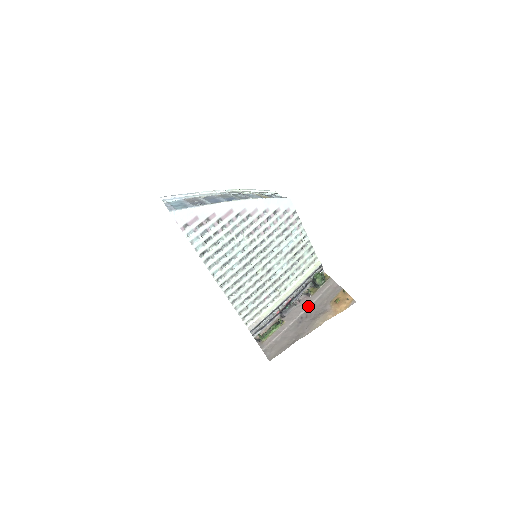
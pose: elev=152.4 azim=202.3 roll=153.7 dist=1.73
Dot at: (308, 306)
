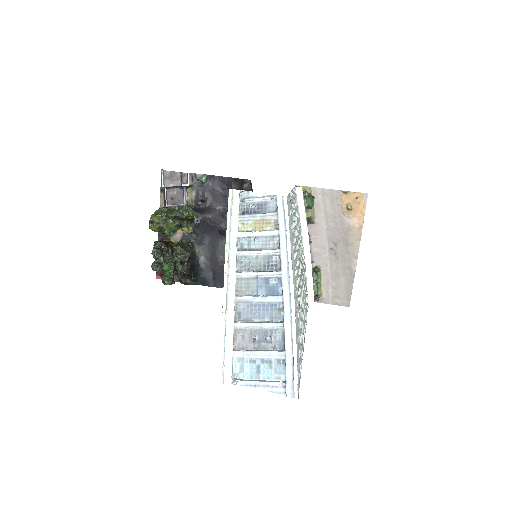
Dot at: (325, 234)
